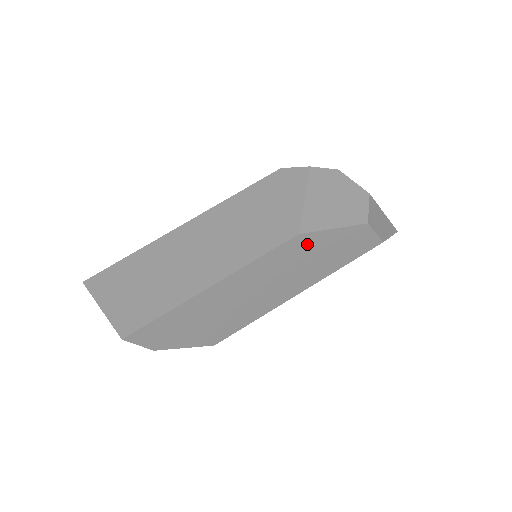
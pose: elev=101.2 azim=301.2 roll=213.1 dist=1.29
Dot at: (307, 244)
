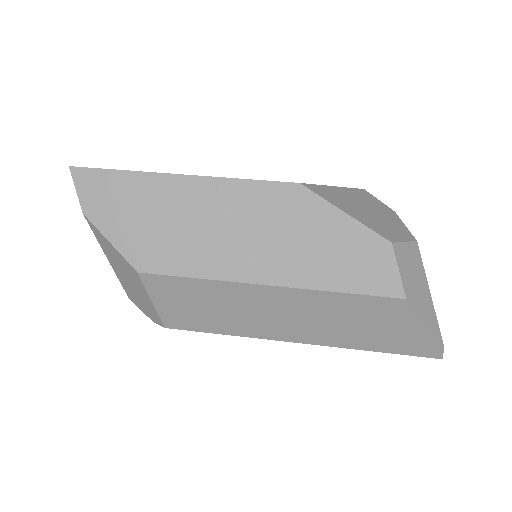
Dot at: (304, 208)
